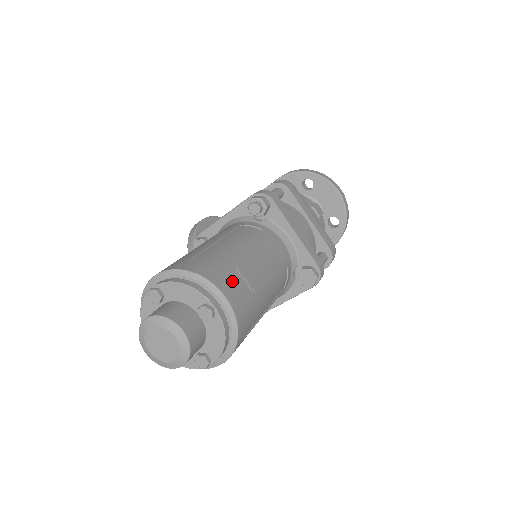
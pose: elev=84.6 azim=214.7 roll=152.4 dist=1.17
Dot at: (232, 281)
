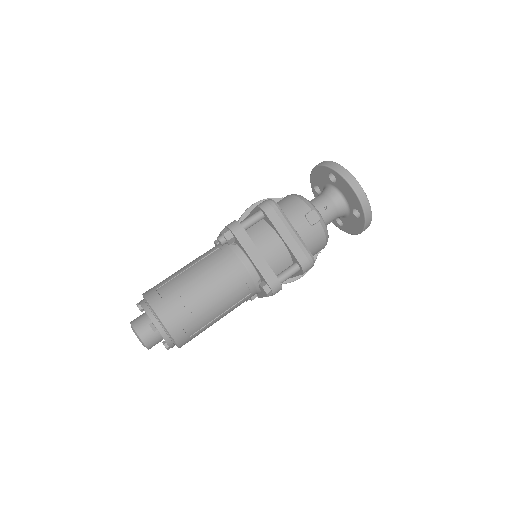
Dot at: (171, 308)
